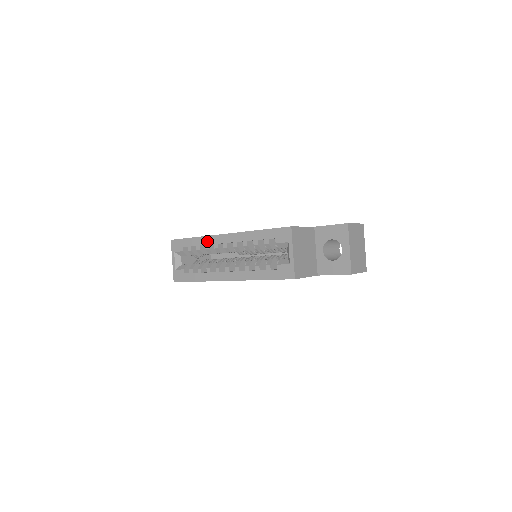
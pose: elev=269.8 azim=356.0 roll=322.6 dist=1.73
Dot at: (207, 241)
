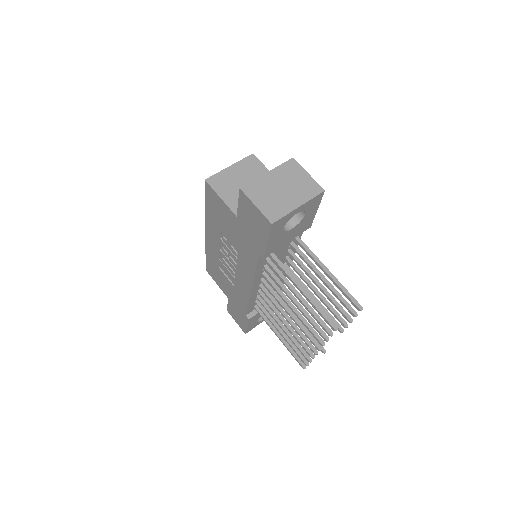
Dot at: occluded
